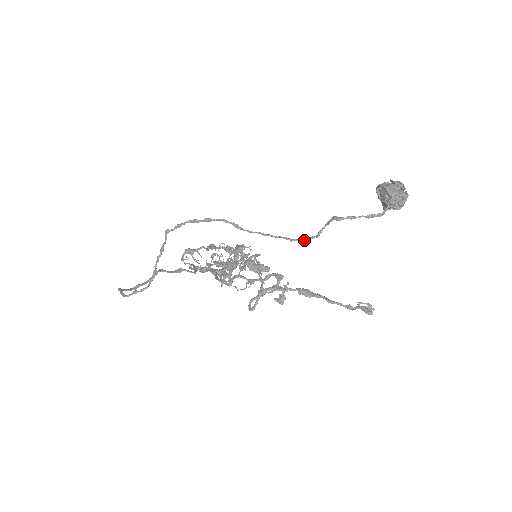
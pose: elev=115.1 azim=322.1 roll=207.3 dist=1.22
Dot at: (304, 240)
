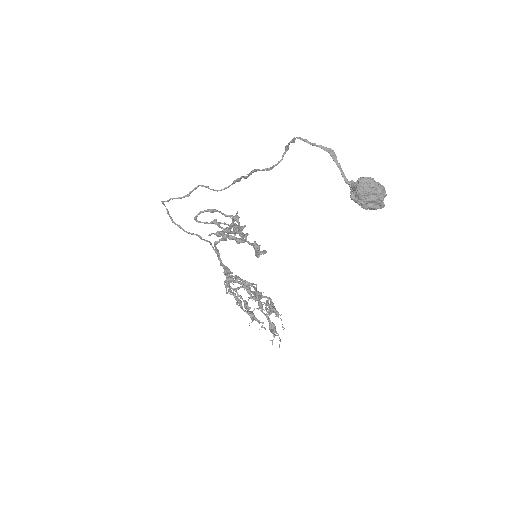
Dot at: (262, 170)
